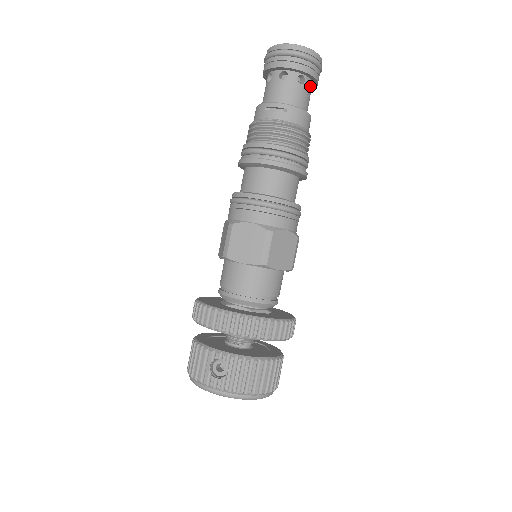
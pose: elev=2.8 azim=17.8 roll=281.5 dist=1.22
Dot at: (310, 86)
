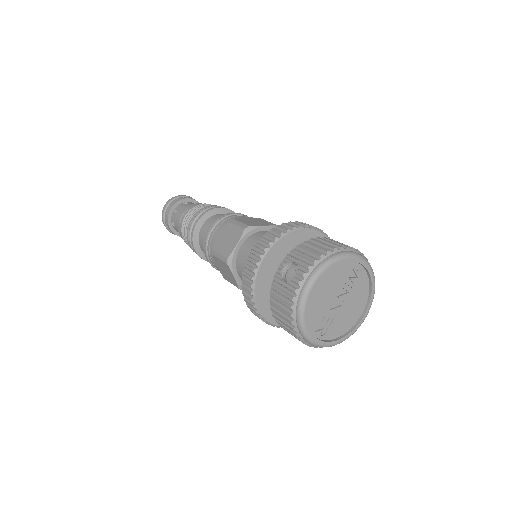
Dot at: occluded
